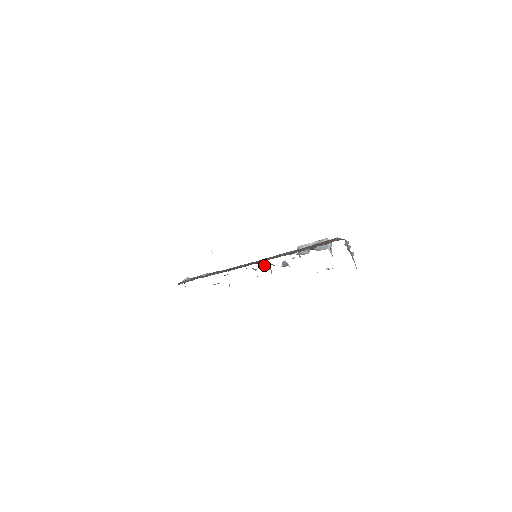
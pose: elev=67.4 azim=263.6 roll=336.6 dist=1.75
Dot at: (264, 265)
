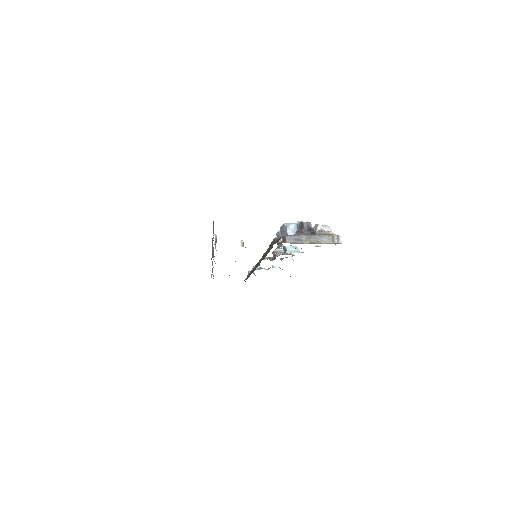
Dot at: occluded
